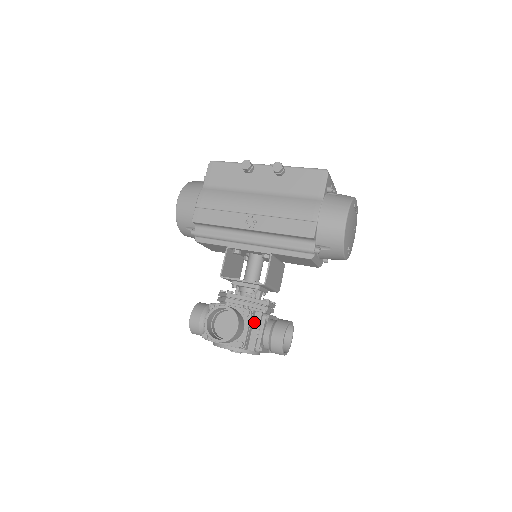
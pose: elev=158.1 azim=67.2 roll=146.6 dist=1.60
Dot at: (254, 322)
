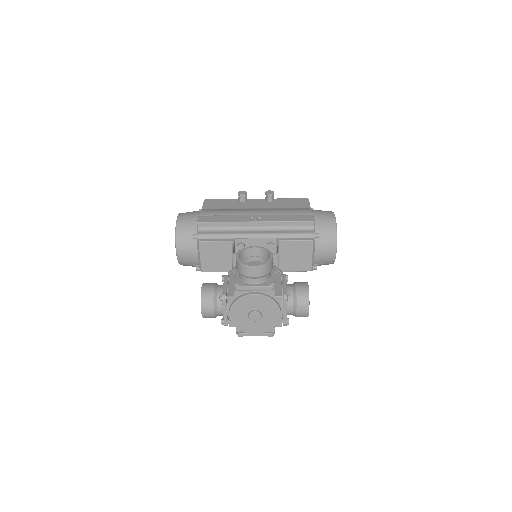
Dot at: (275, 279)
